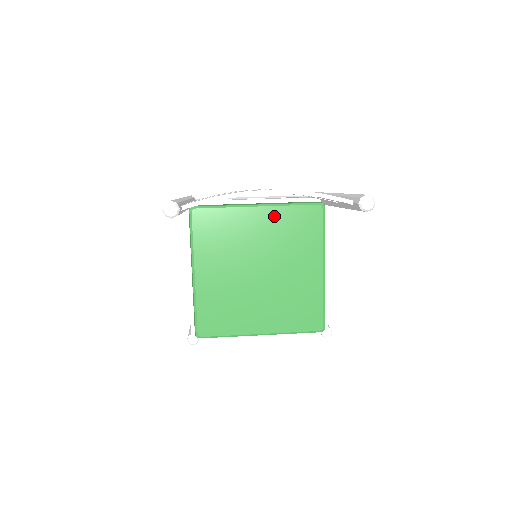
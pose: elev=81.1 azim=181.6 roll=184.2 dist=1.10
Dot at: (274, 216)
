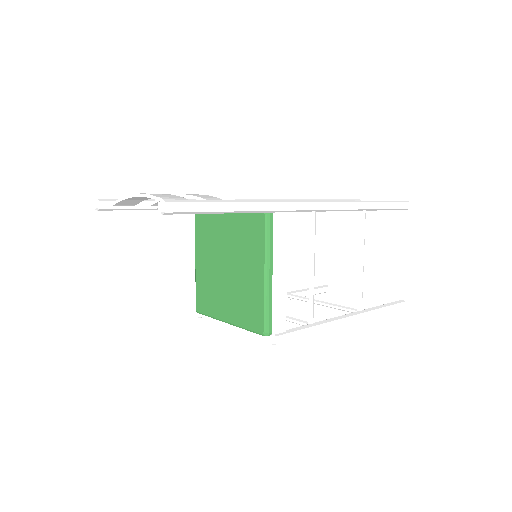
Dot at: (235, 219)
